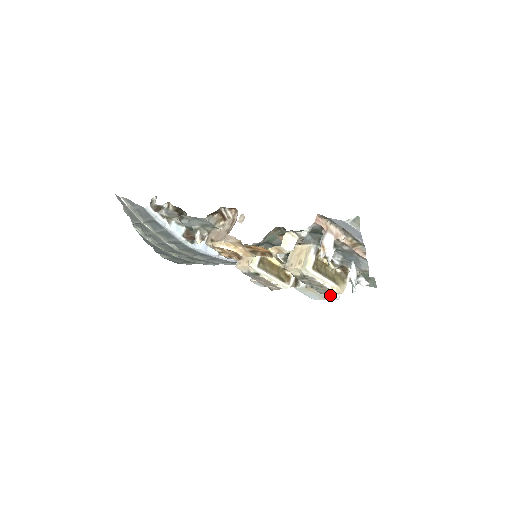
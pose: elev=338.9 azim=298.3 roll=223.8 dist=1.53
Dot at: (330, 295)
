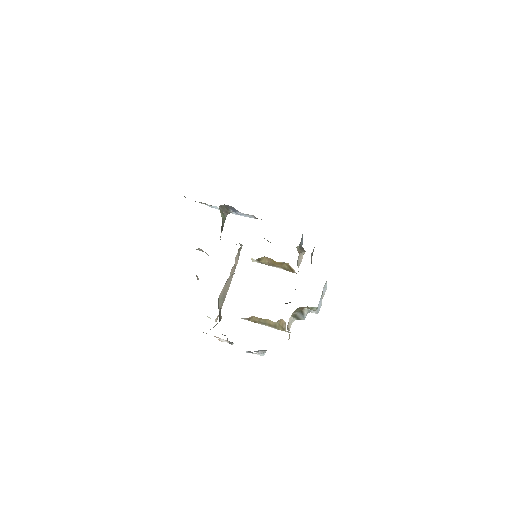
Dot at: occluded
